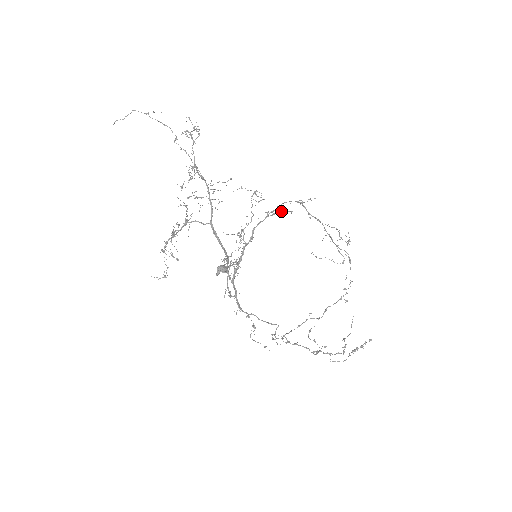
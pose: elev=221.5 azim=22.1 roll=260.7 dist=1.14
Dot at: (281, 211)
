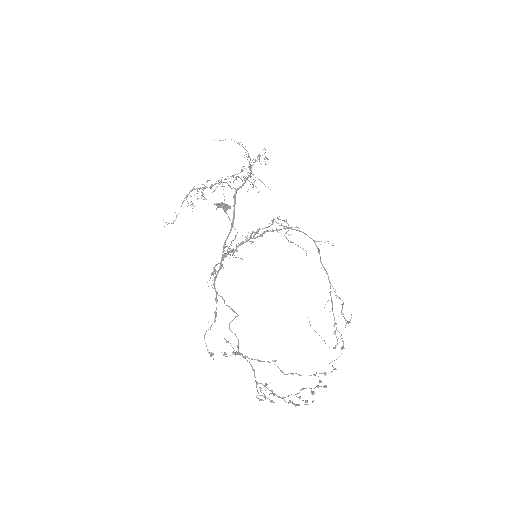
Dot at: (298, 245)
